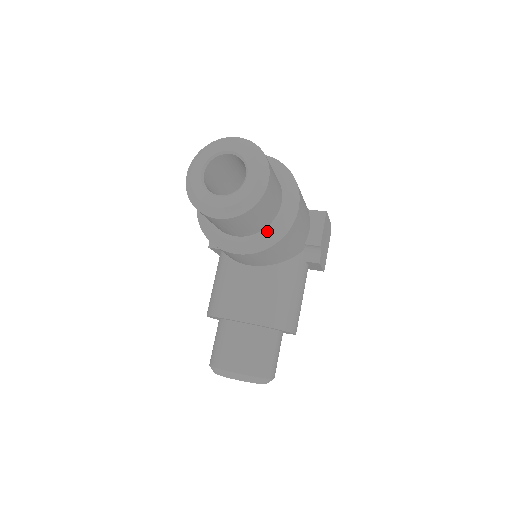
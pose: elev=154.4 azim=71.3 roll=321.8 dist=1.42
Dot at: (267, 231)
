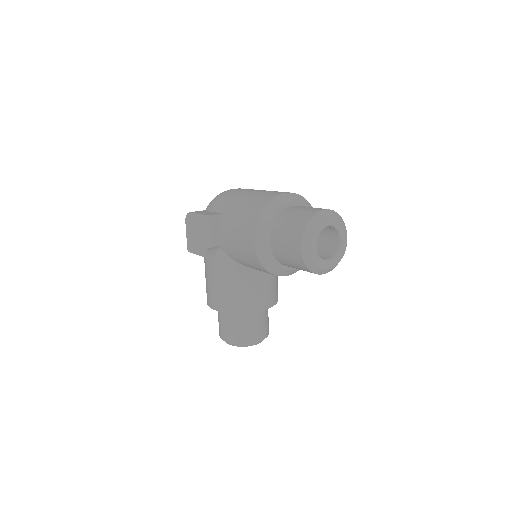
Dot at: occluded
